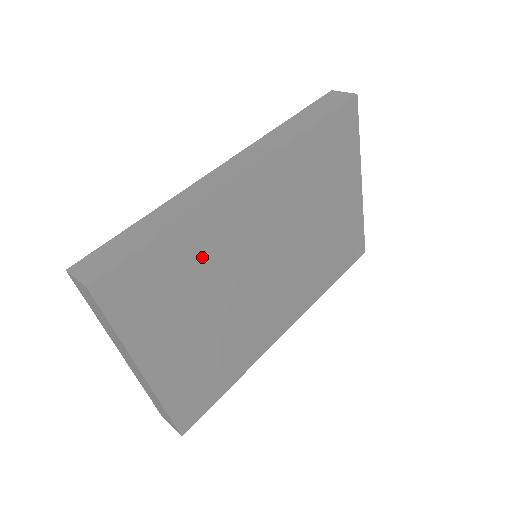
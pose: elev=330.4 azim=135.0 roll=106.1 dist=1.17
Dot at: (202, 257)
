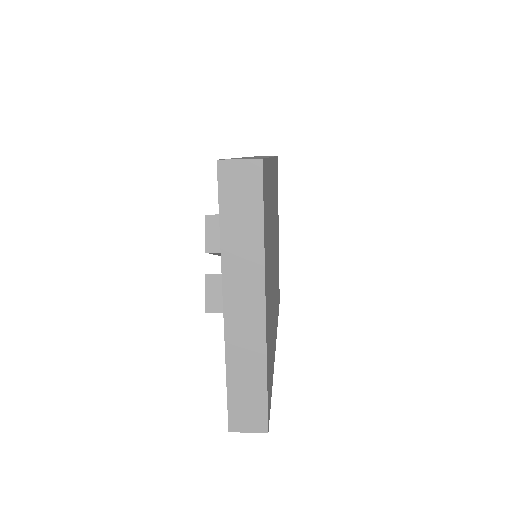
Dot at: (270, 206)
